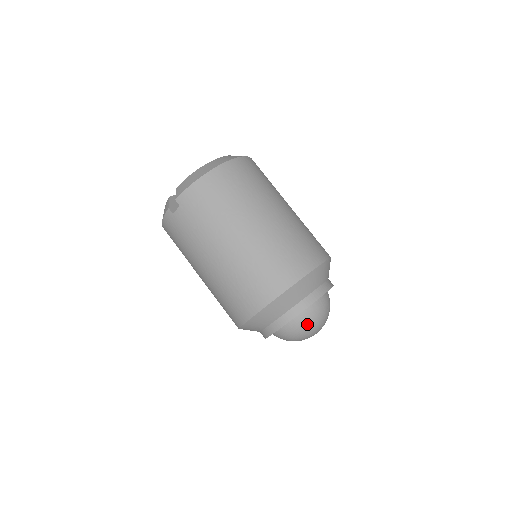
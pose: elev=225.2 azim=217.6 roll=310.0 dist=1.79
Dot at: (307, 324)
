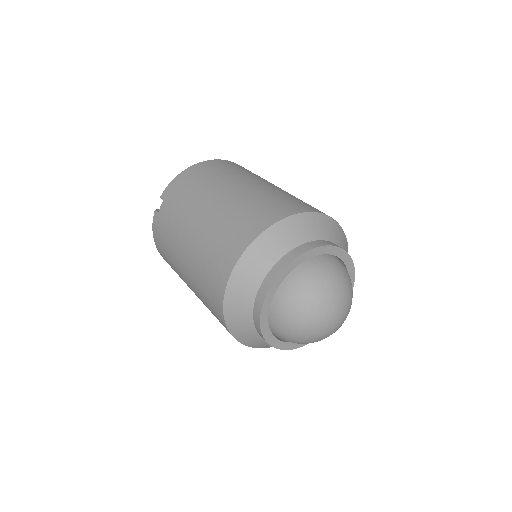
Dot at: (308, 285)
